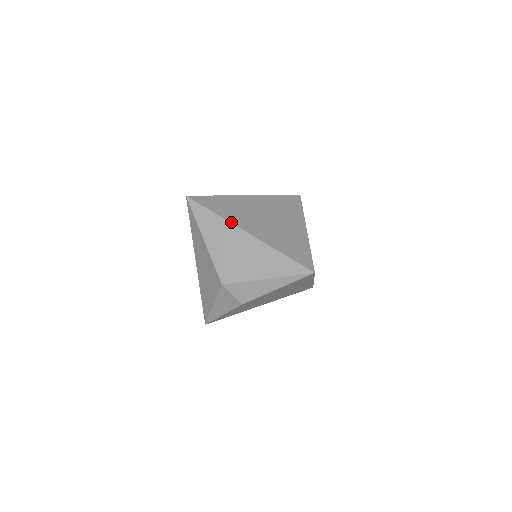
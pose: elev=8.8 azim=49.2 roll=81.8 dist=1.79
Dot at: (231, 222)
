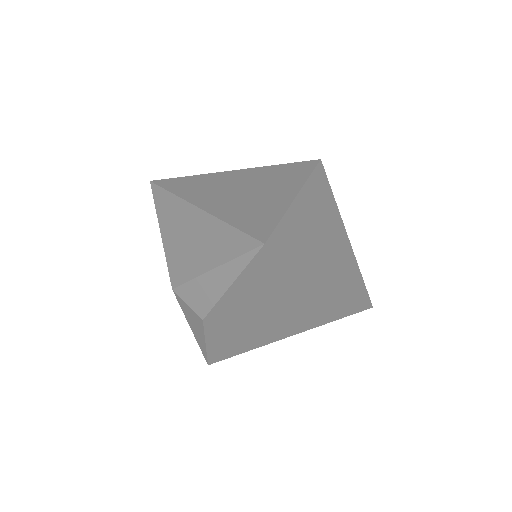
Dot at: (183, 198)
